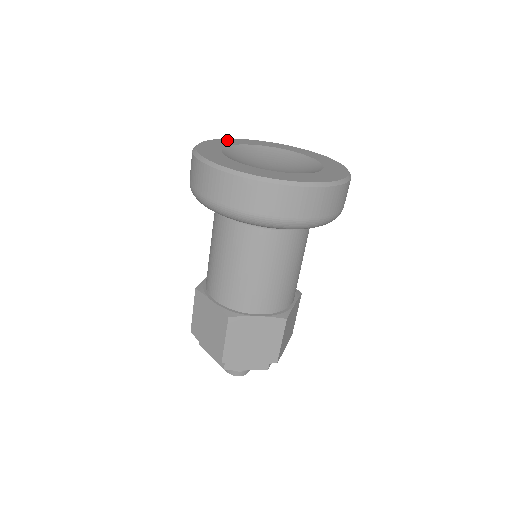
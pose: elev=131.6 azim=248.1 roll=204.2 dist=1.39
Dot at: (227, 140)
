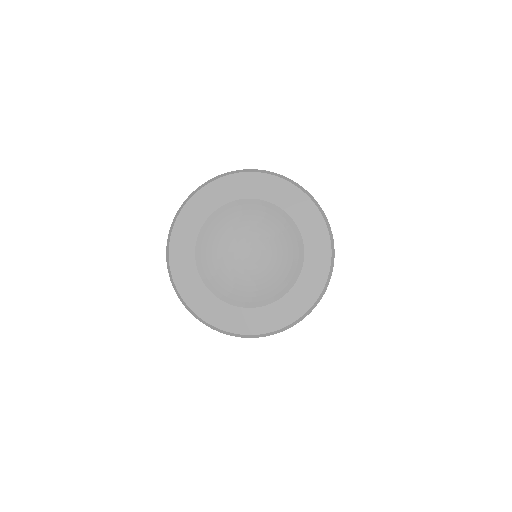
Dot at: (237, 181)
